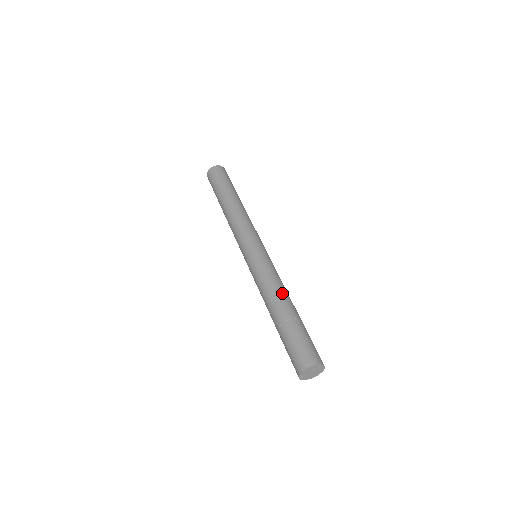
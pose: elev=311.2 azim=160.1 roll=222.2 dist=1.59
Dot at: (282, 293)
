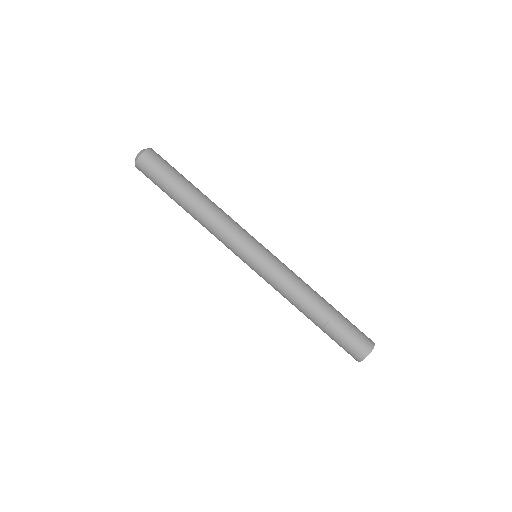
Dot at: (307, 297)
